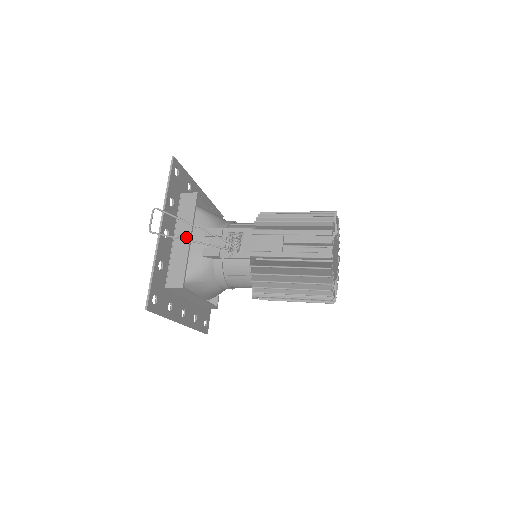
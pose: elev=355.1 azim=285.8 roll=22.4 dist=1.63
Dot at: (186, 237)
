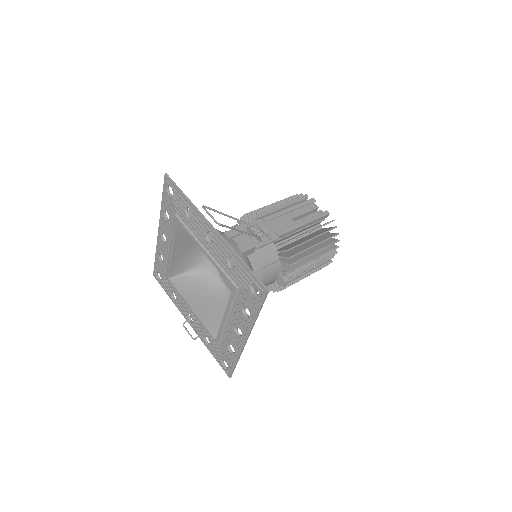
Dot at: occluded
